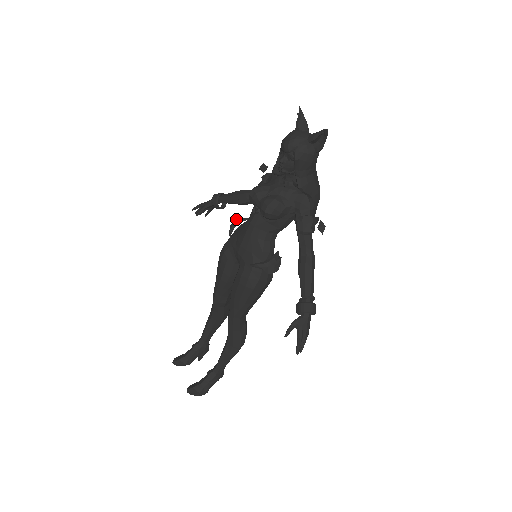
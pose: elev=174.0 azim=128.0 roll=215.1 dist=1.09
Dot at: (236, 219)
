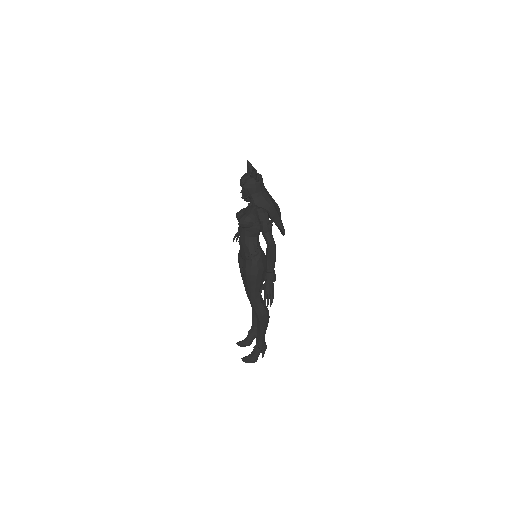
Dot at: occluded
